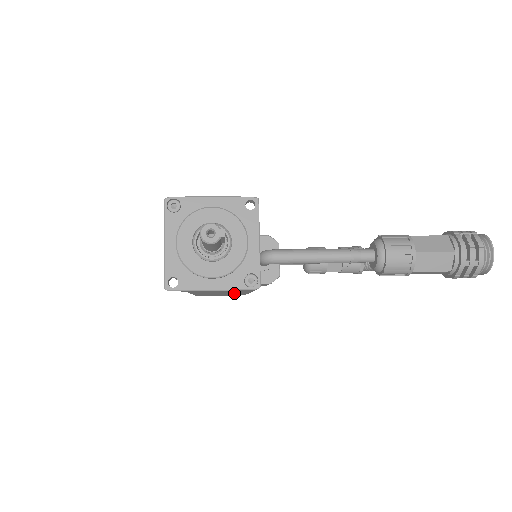
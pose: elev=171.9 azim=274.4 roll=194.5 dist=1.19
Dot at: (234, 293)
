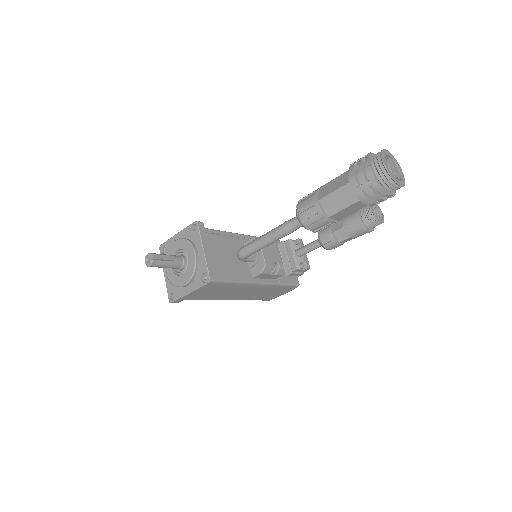
Dot at: (254, 289)
